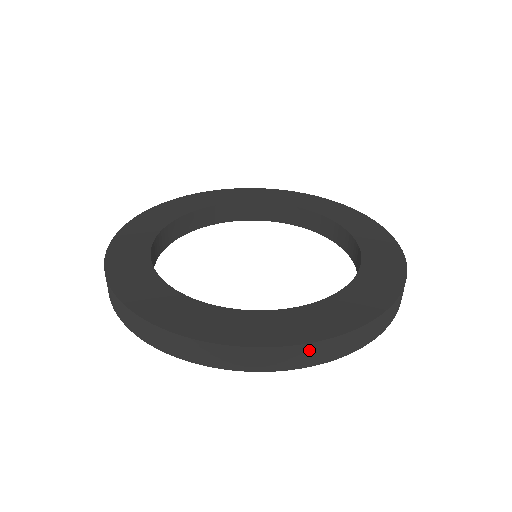
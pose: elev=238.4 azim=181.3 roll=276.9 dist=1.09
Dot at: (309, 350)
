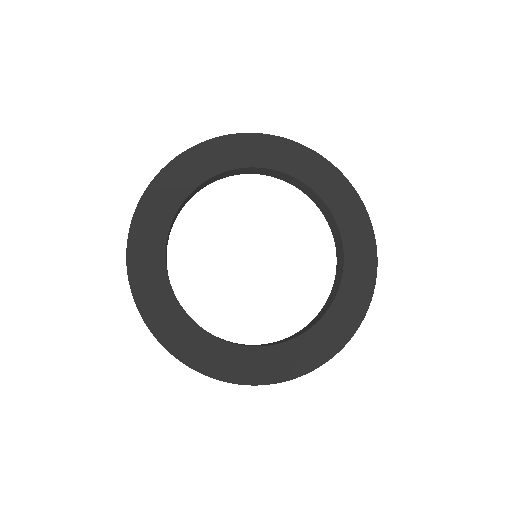
Dot at: (243, 384)
